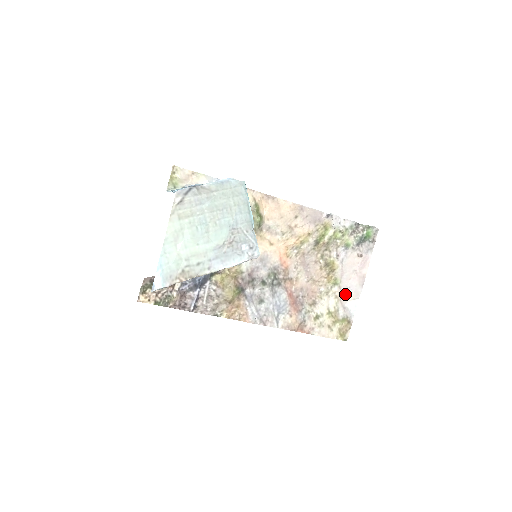
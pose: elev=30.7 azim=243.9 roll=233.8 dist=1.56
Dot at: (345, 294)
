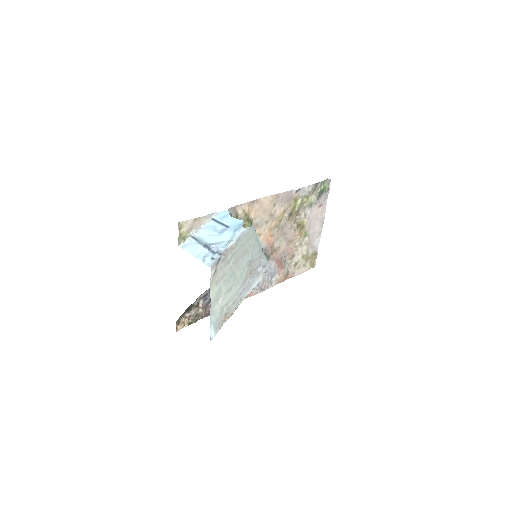
Dot at: (312, 238)
